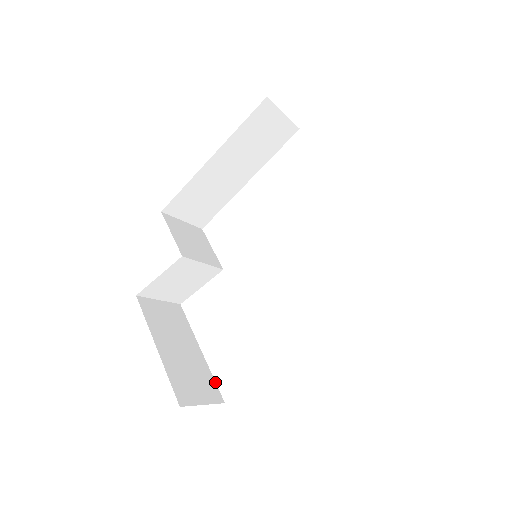
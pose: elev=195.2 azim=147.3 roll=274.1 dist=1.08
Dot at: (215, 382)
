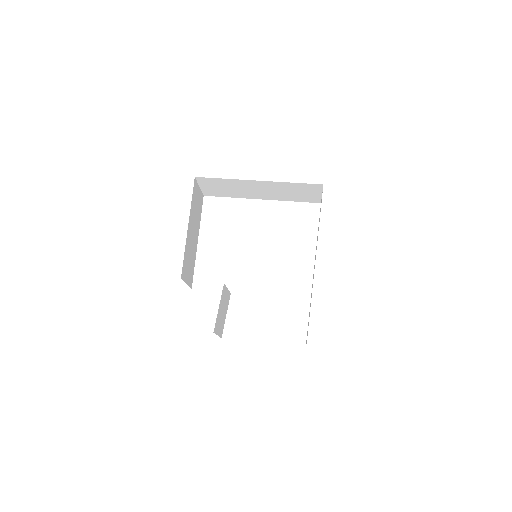
Dot at: occluded
